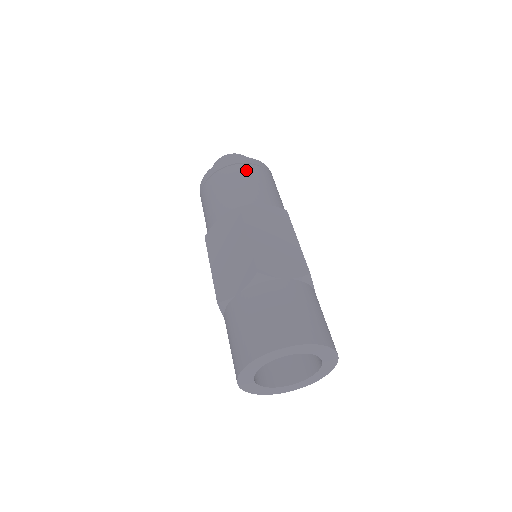
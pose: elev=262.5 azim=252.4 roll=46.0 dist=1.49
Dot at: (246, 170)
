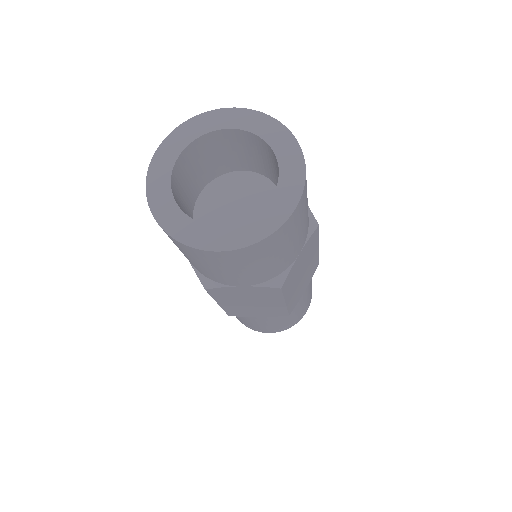
Dot at: occluded
